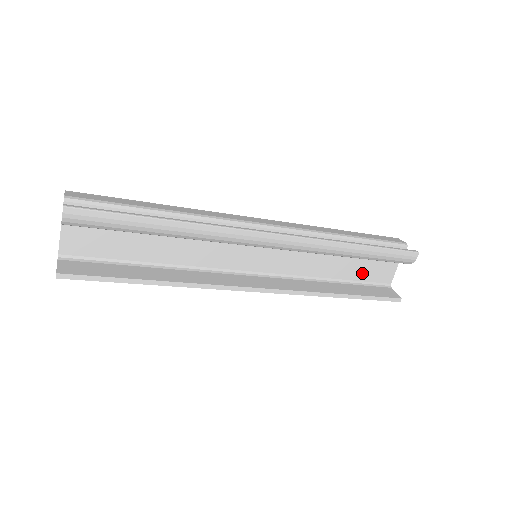
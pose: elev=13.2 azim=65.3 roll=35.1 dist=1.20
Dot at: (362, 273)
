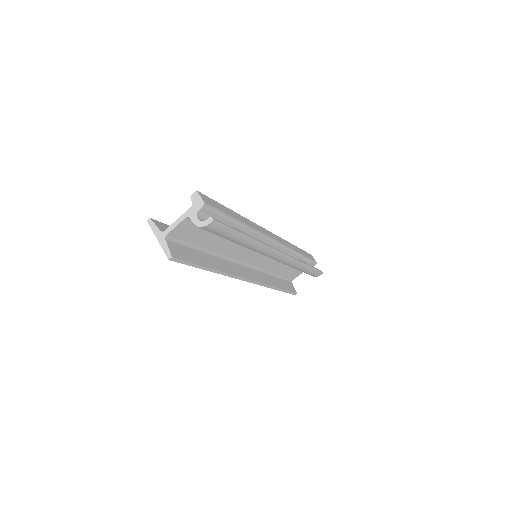
Dot at: (287, 273)
